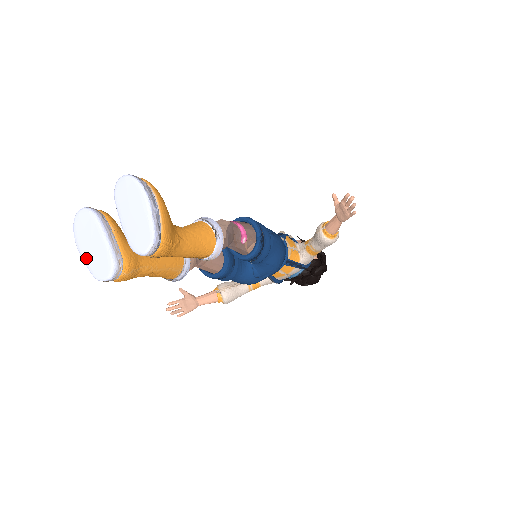
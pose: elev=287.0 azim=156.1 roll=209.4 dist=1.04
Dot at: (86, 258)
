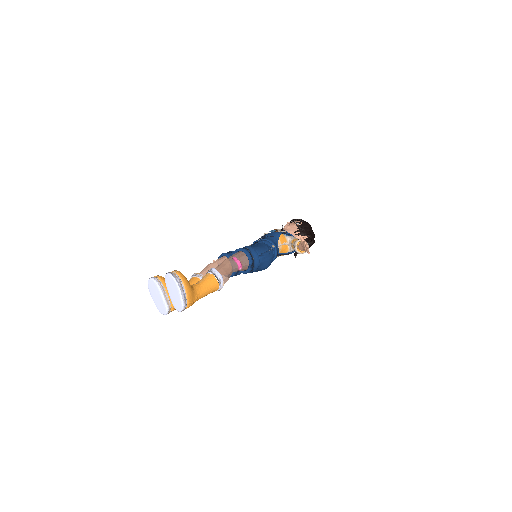
Dot at: (155, 302)
